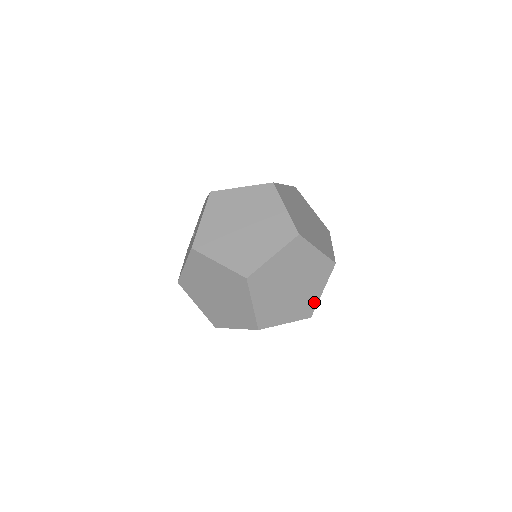
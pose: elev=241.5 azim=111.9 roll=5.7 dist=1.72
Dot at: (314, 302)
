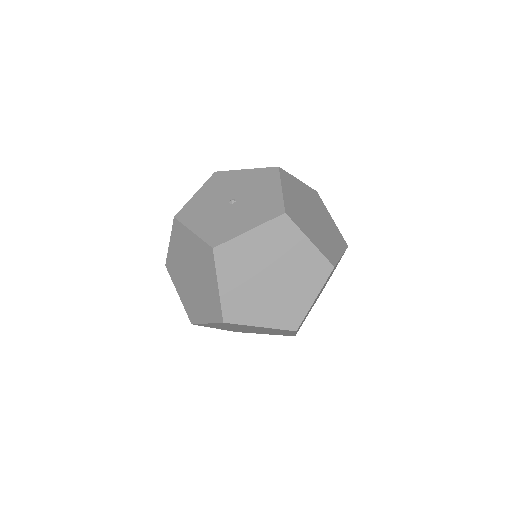
Dot at: (251, 332)
